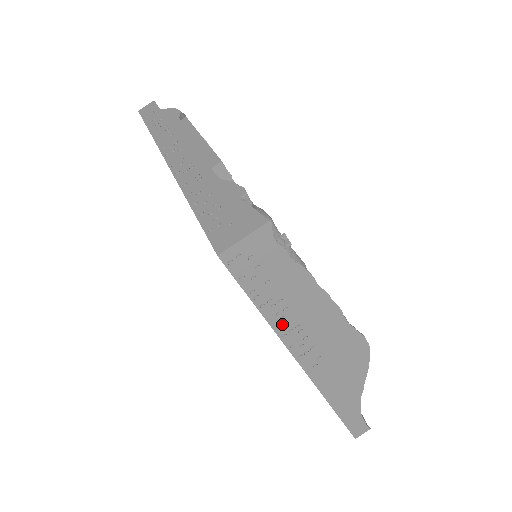
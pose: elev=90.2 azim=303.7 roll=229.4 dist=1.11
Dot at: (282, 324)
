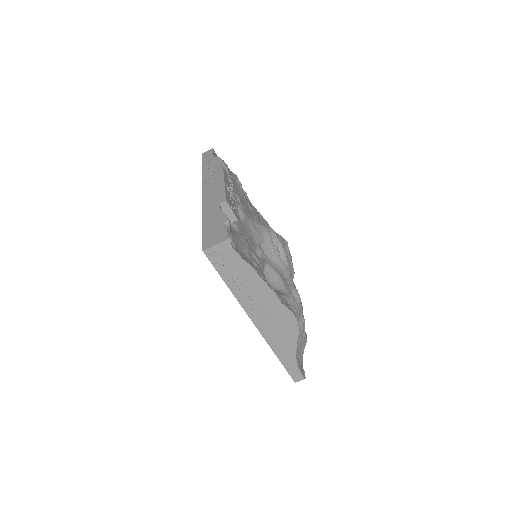
Dot at: (239, 293)
